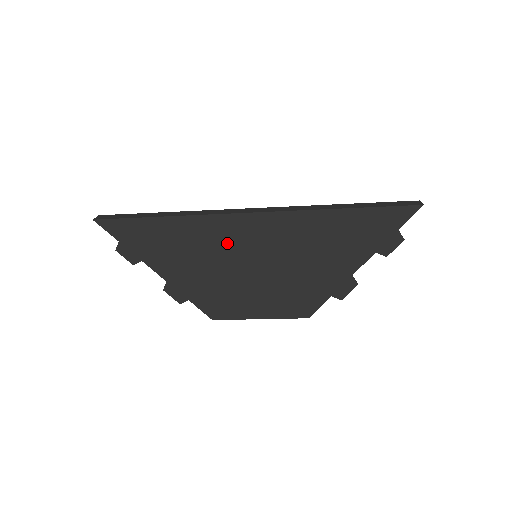
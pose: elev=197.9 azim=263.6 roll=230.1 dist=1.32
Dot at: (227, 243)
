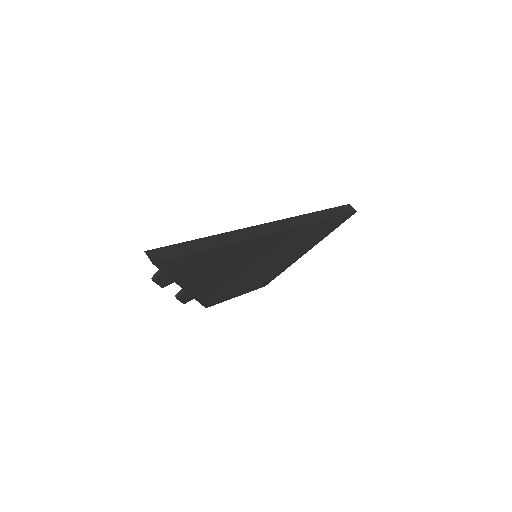
Dot at: (249, 255)
